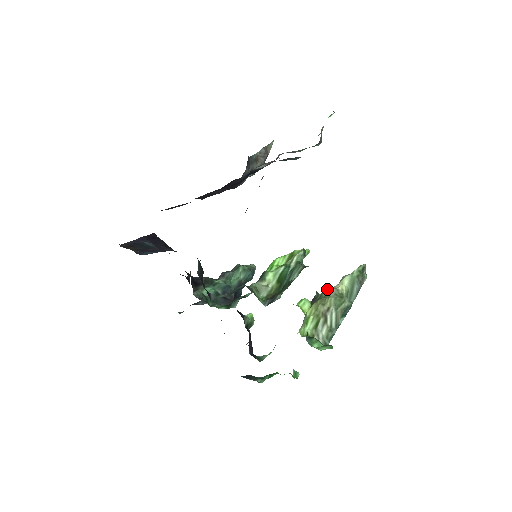
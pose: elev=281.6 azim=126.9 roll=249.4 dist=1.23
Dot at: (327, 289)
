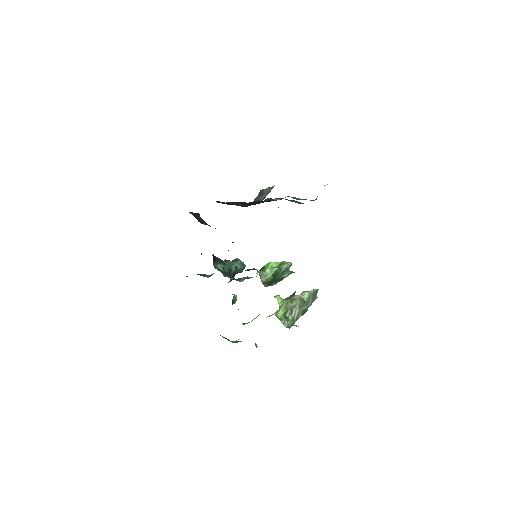
Dot at: occluded
